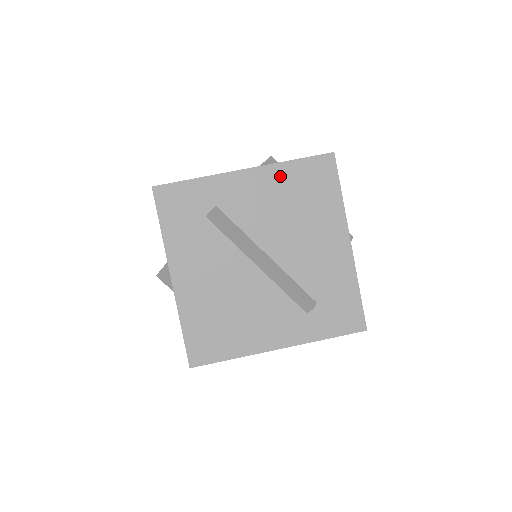
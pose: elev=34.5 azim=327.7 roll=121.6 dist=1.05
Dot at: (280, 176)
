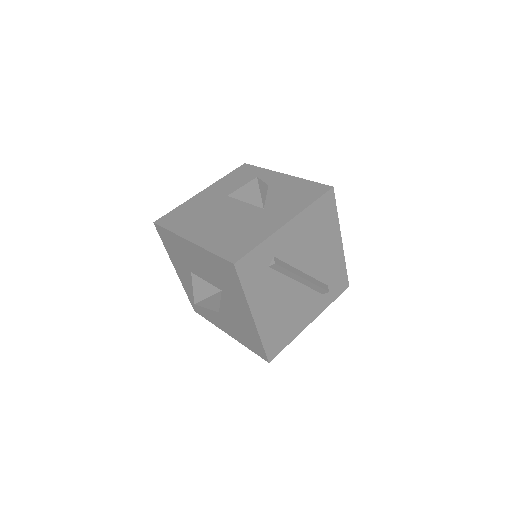
Dot at: (307, 217)
